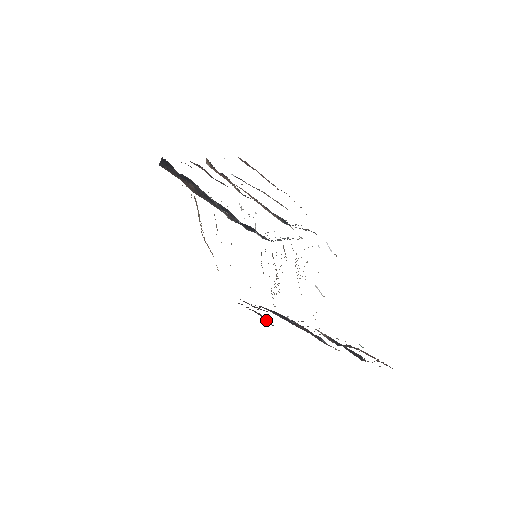
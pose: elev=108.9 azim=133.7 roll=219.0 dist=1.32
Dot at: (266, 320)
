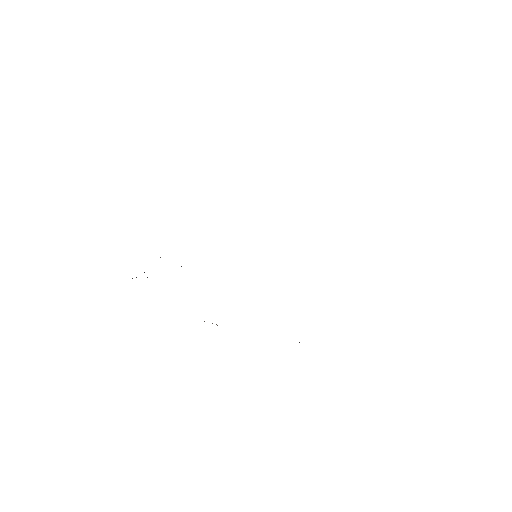
Dot at: occluded
